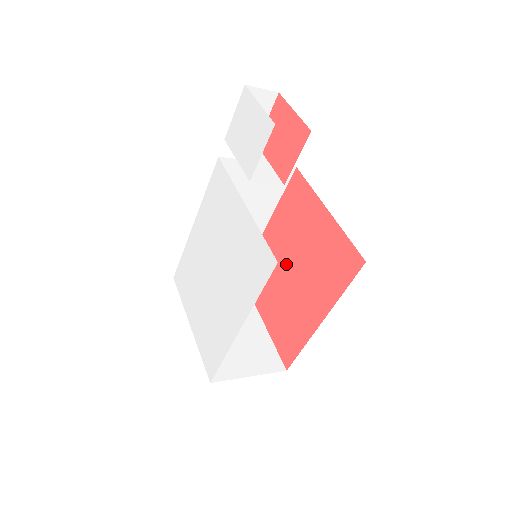
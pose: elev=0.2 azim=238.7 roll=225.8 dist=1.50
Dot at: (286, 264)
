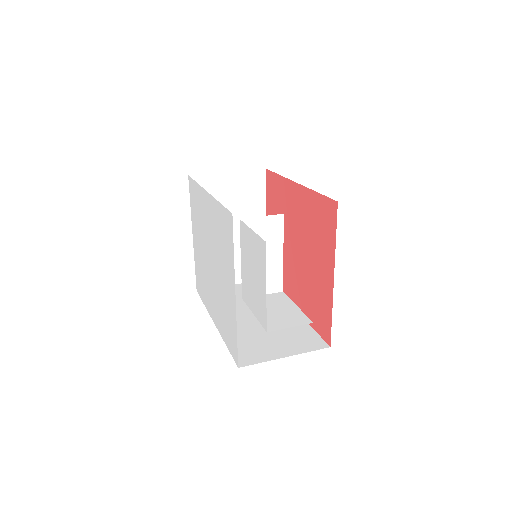
Dot at: occluded
